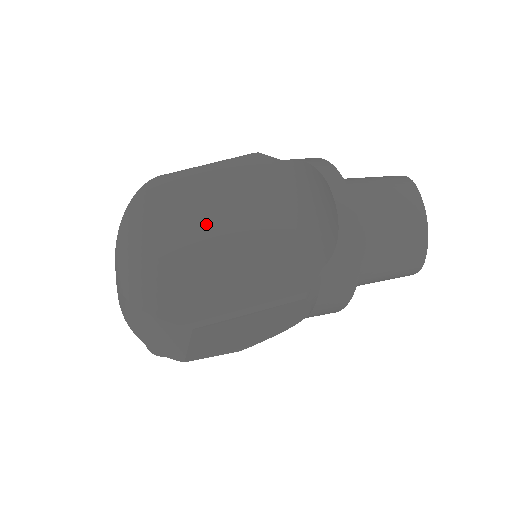
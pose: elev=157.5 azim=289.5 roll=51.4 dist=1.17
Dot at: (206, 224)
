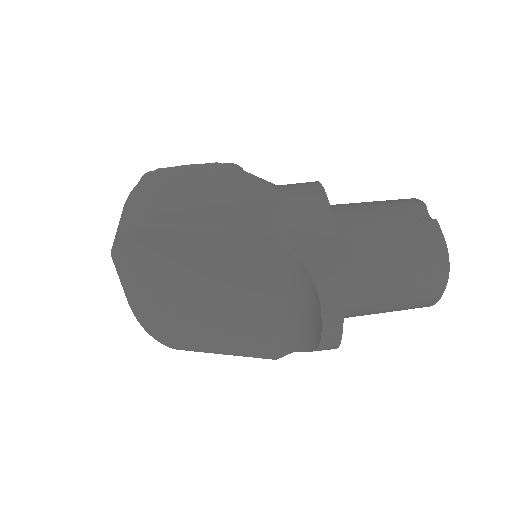
Dot at: (196, 290)
